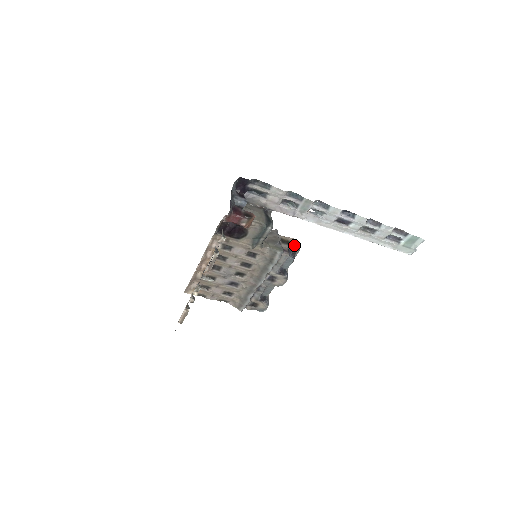
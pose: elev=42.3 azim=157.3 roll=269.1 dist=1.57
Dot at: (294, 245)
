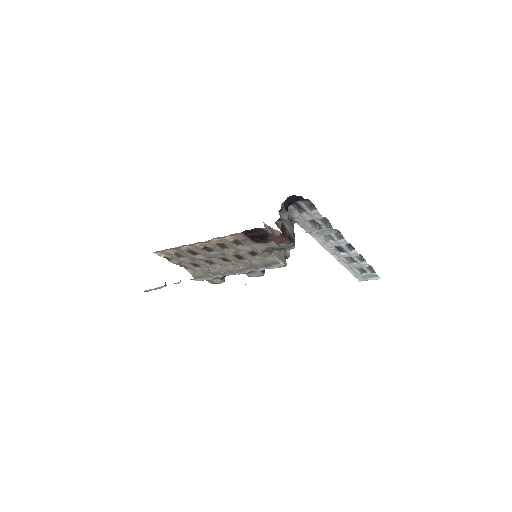
Dot at: (287, 250)
